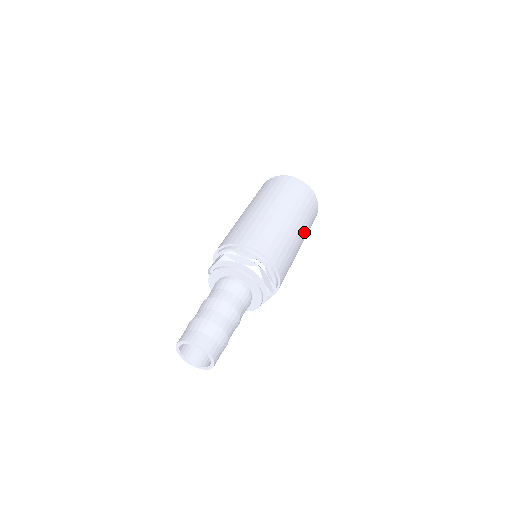
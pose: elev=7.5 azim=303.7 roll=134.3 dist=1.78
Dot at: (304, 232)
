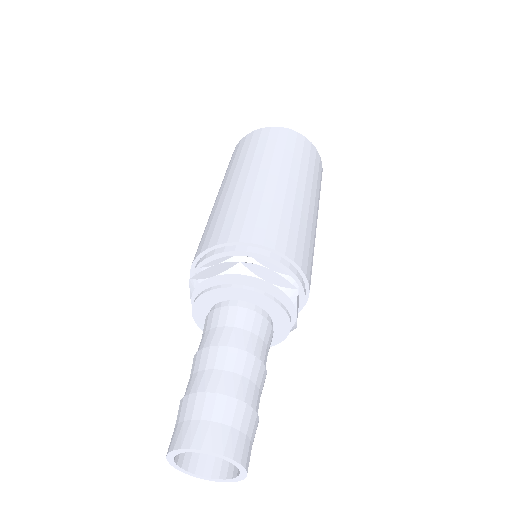
Dot at: occluded
